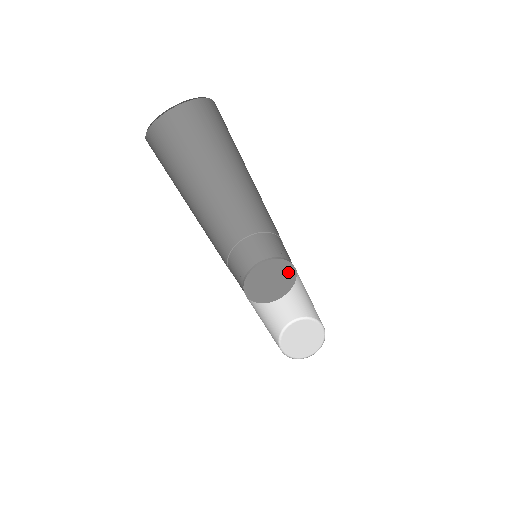
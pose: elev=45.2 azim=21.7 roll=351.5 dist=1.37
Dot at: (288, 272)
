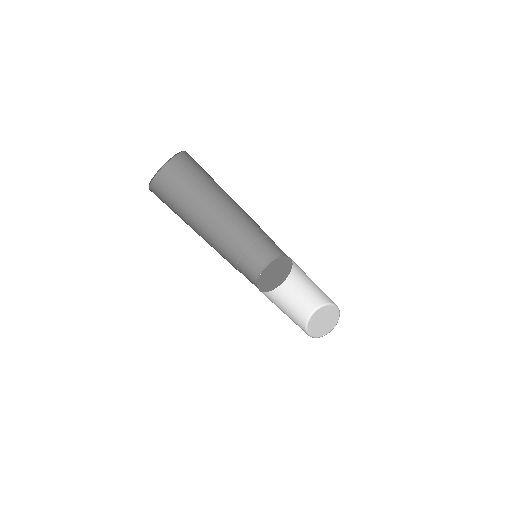
Dot at: (280, 261)
